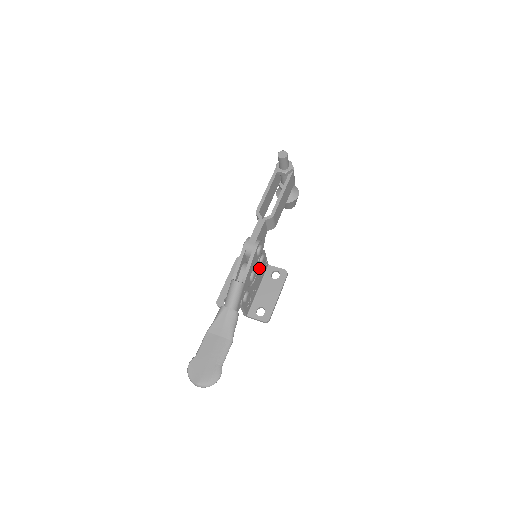
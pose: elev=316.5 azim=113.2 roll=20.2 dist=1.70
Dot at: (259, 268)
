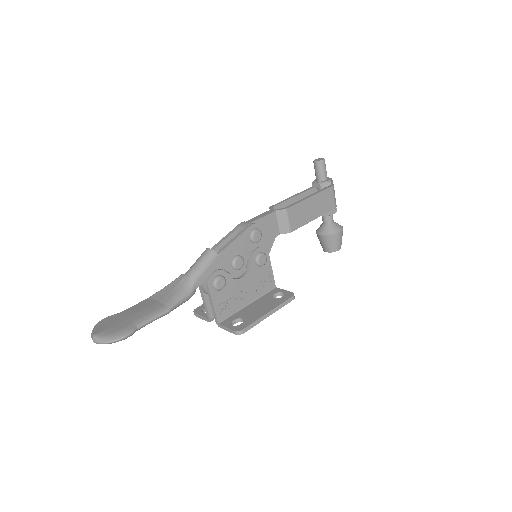
Dot at: (254, 269)
